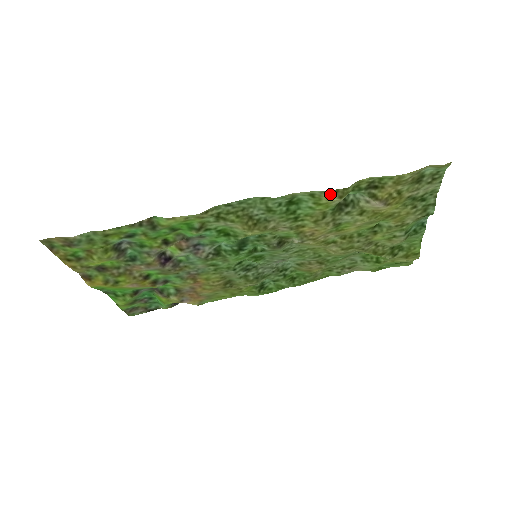
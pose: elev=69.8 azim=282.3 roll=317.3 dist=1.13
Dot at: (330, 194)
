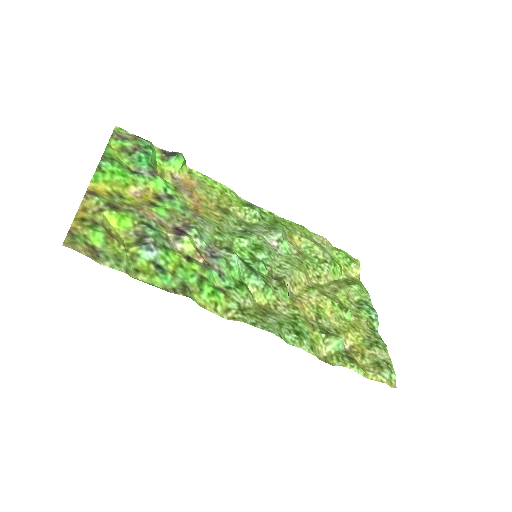
Dot at: (321, 358)
